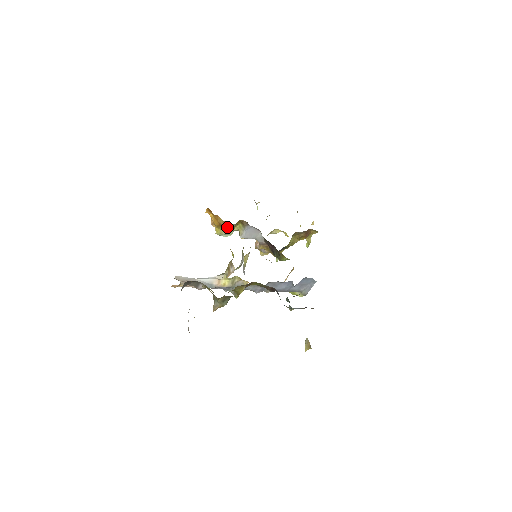
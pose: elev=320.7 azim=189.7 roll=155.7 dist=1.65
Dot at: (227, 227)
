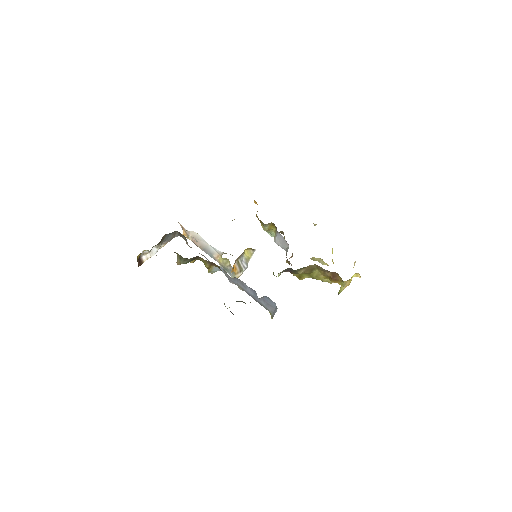
Dot at: occluded
